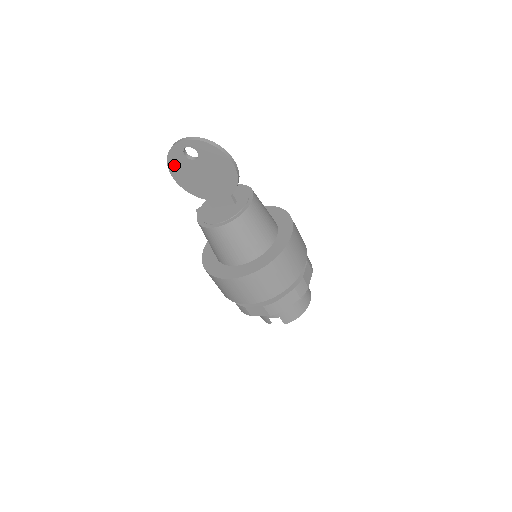
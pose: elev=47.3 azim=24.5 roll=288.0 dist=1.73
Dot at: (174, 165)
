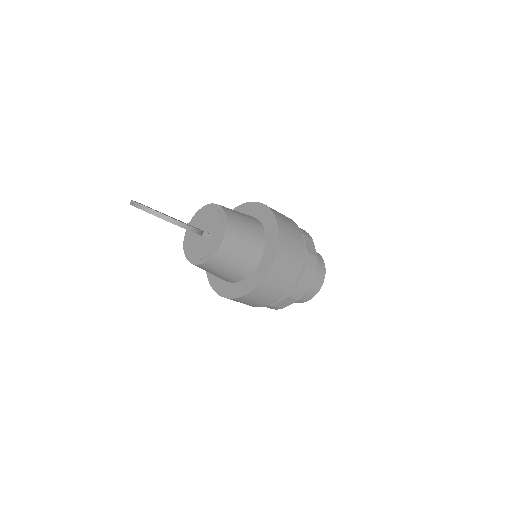
Dot at: occluded
